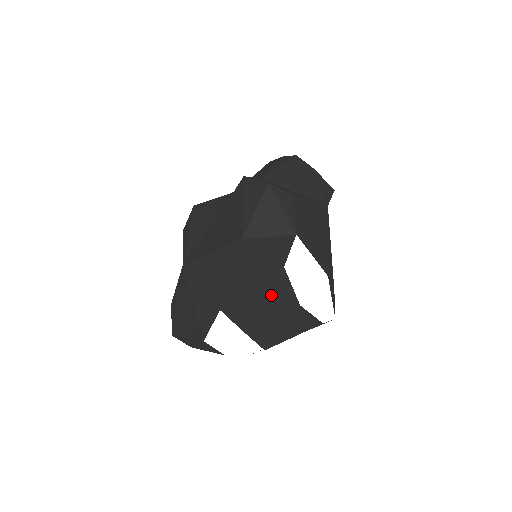
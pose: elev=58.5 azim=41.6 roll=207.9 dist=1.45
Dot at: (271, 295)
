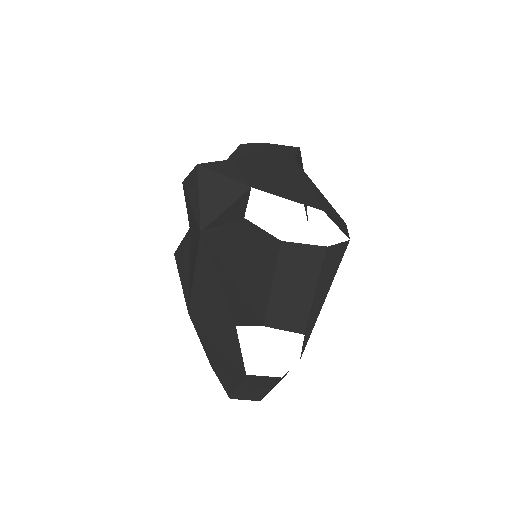
Dot at: (254, 259)
